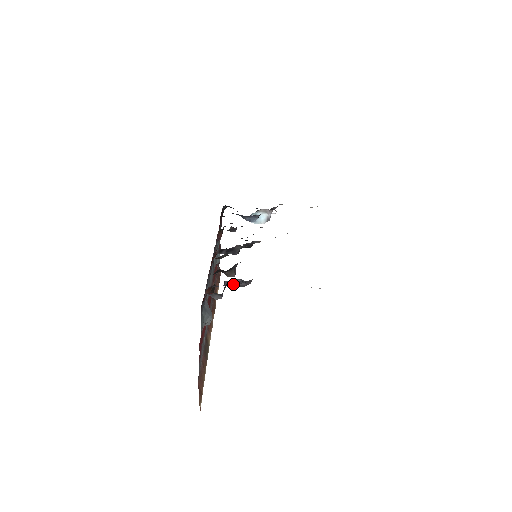
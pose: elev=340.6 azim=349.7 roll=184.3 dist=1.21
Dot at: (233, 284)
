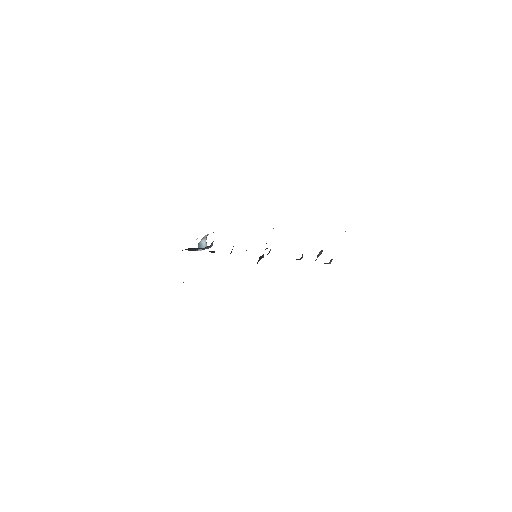
Dot at: occluded
